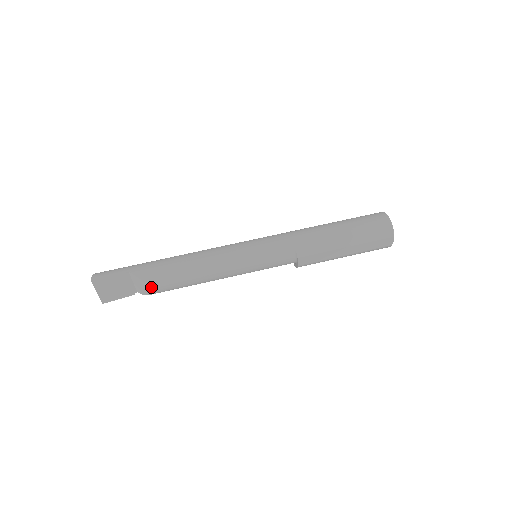
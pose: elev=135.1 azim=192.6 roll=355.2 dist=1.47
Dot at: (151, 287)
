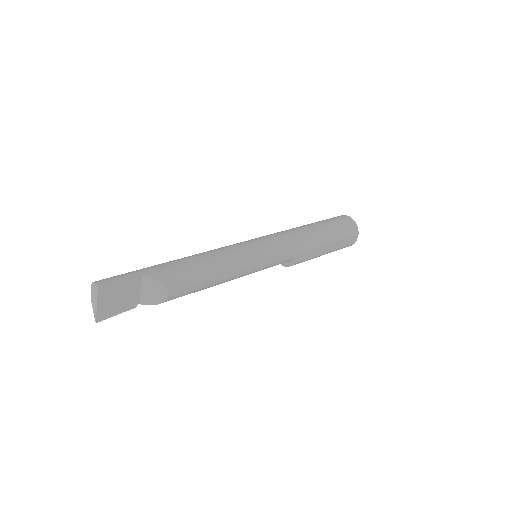
Dot at: (170, 291)
